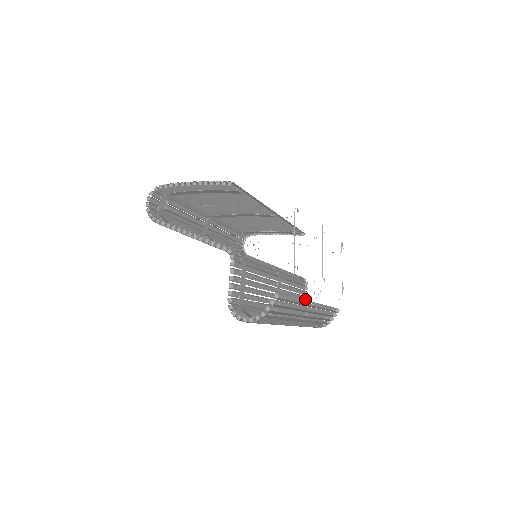
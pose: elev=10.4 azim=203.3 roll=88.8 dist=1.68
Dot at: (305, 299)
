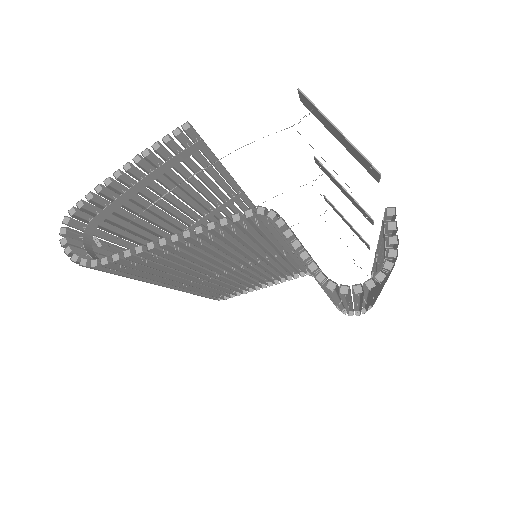
Dot at: occluded
